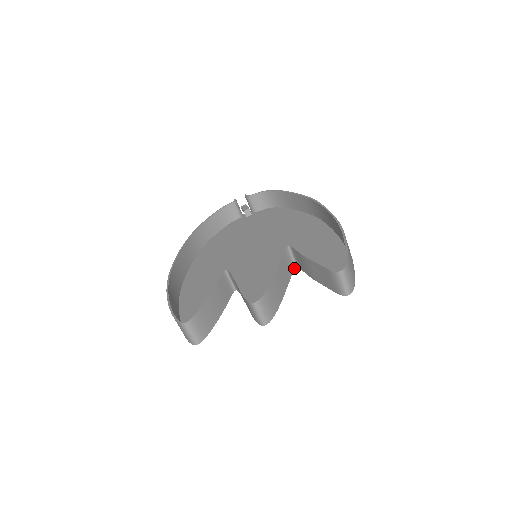
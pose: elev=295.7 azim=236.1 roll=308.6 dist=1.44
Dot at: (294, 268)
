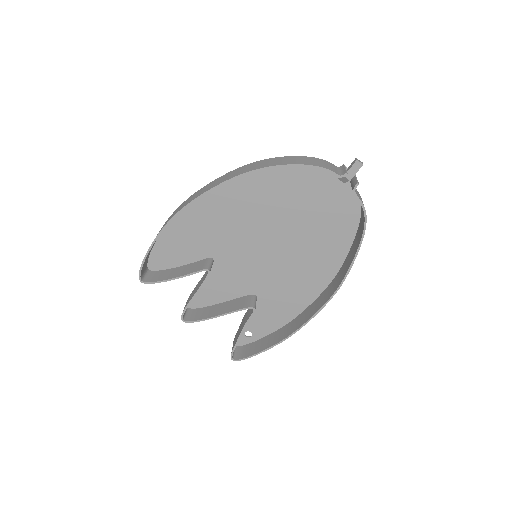
Dot at: (252, 296)
